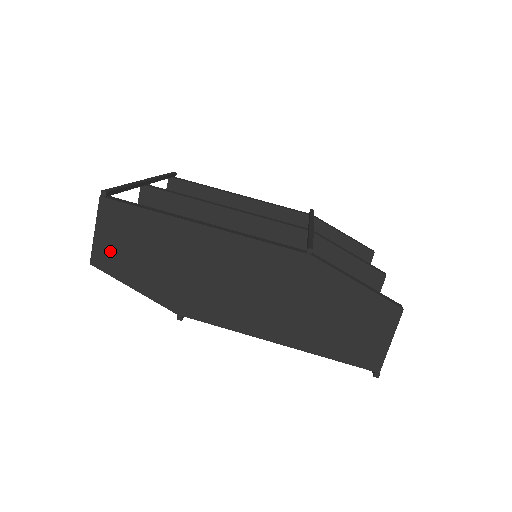
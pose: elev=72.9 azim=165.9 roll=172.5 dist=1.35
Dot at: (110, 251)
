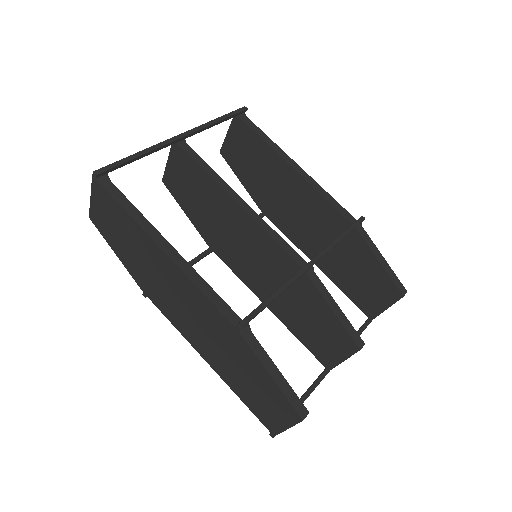
Dot at: (101, 219)
